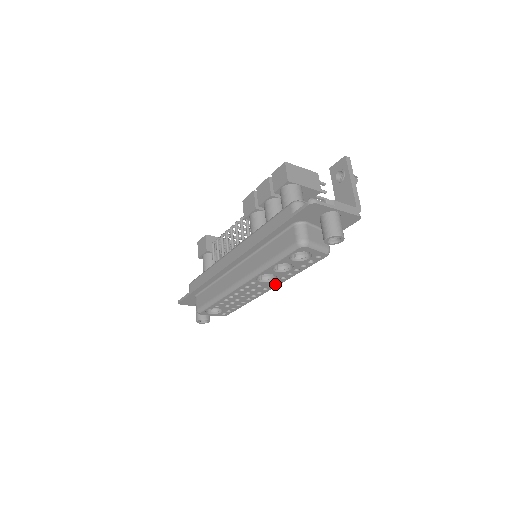
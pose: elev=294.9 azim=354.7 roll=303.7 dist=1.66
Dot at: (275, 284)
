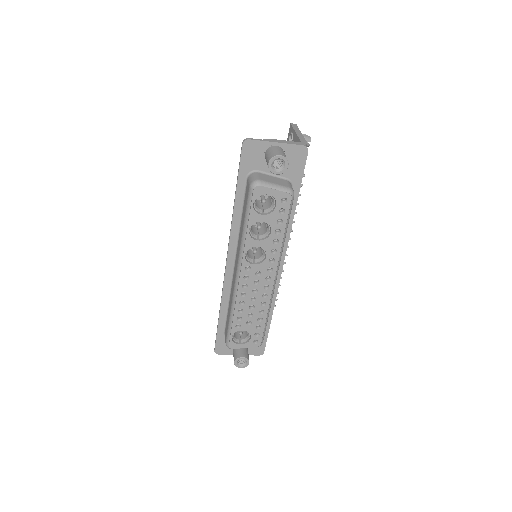
Dot at: (273, 266)
